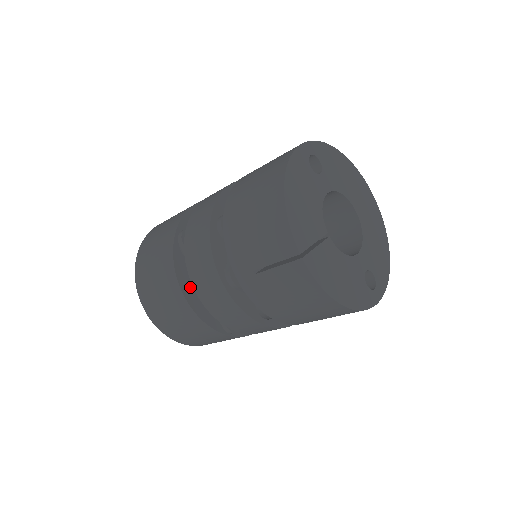
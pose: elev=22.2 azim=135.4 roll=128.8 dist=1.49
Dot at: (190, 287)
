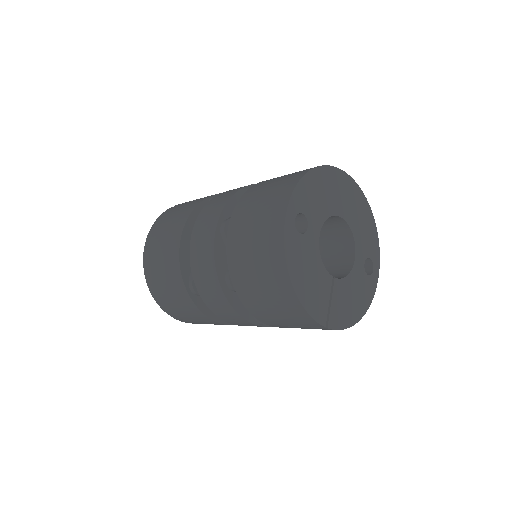
Dot at: occluded
